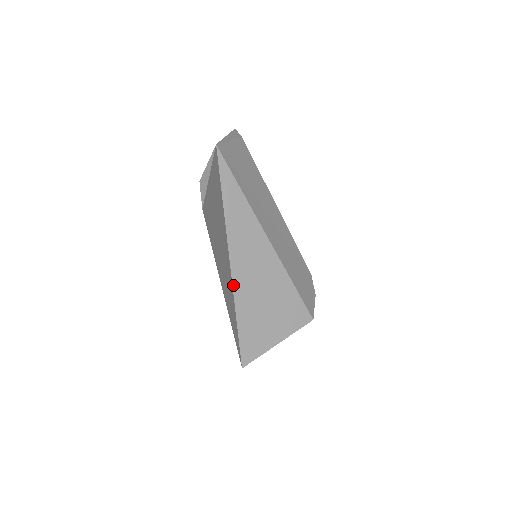
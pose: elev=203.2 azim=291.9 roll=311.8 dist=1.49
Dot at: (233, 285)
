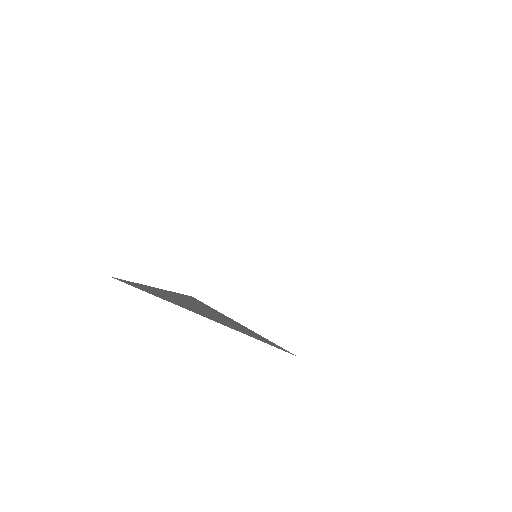
Dot at: occluded
